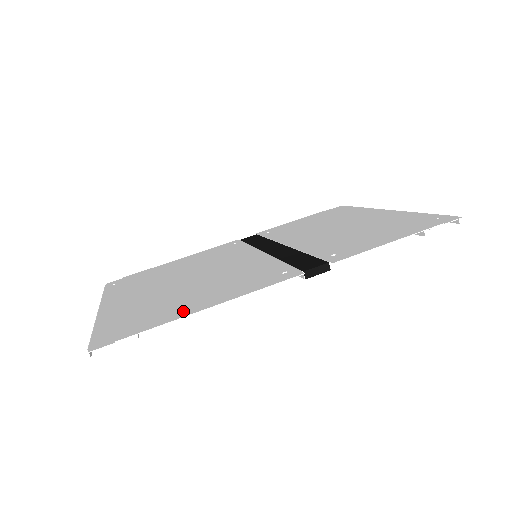
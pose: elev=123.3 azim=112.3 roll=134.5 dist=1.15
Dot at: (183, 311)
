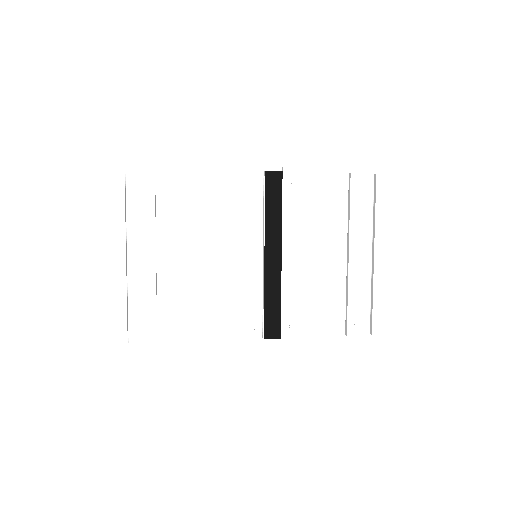
Dot at: (186, 175)
